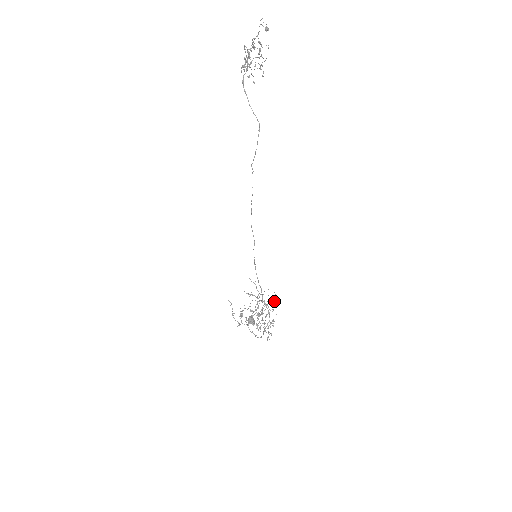
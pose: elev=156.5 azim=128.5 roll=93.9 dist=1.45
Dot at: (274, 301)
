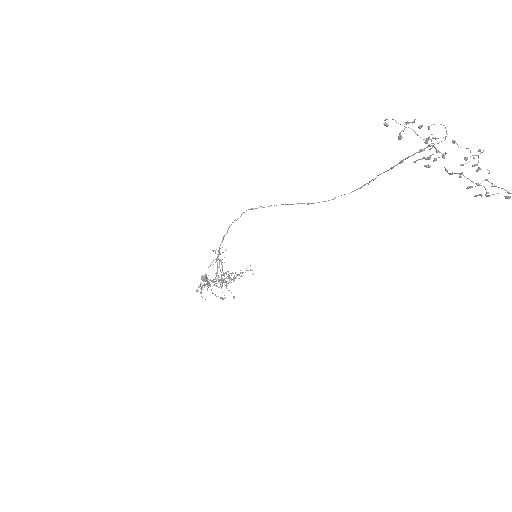
Dot at: occluded
